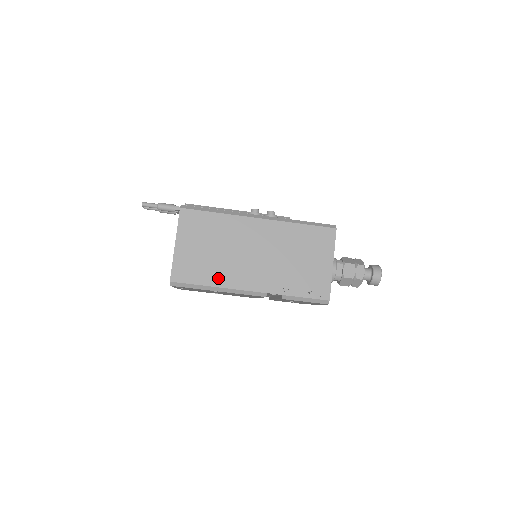
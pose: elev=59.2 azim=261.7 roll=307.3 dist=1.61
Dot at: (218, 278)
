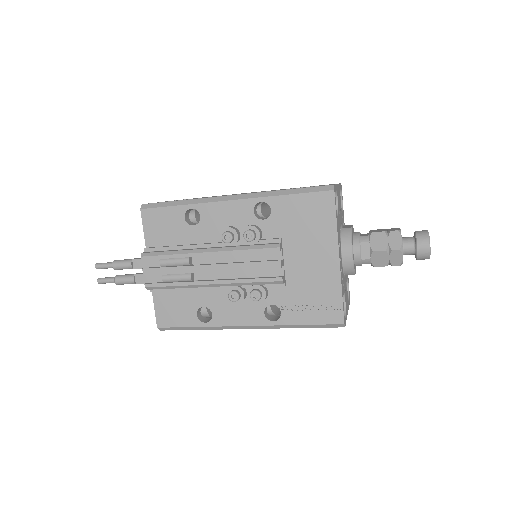
Dot at: occluded
